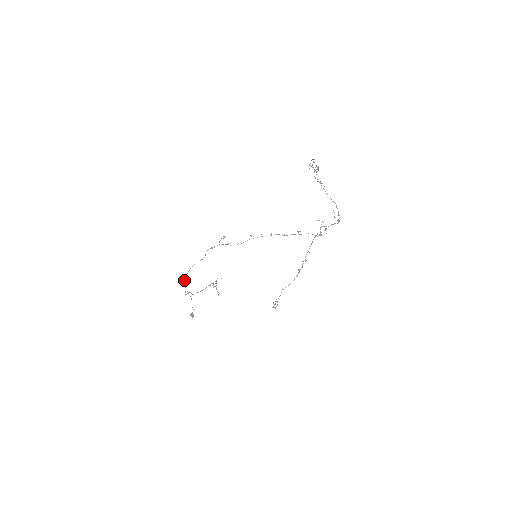
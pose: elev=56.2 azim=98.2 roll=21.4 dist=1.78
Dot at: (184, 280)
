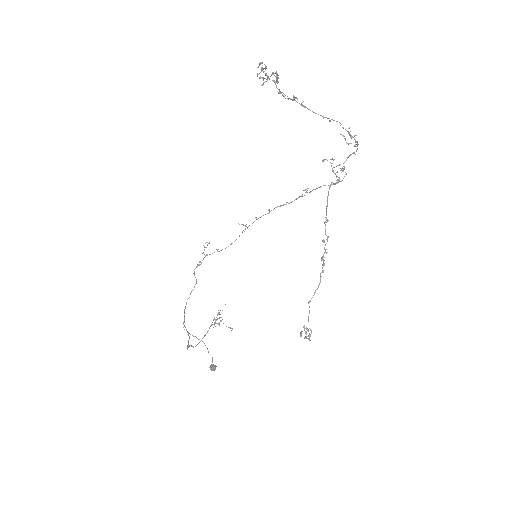
Dot at: occluded
